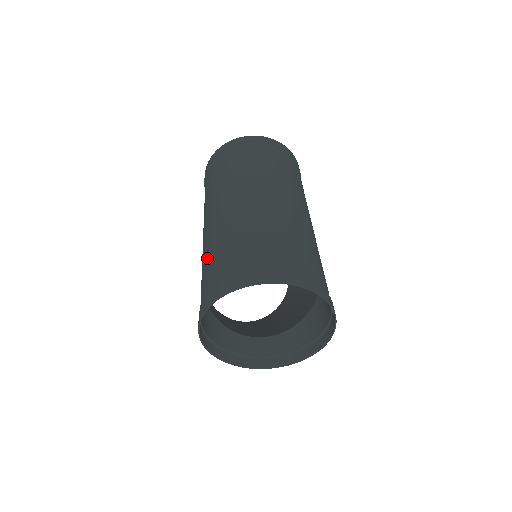
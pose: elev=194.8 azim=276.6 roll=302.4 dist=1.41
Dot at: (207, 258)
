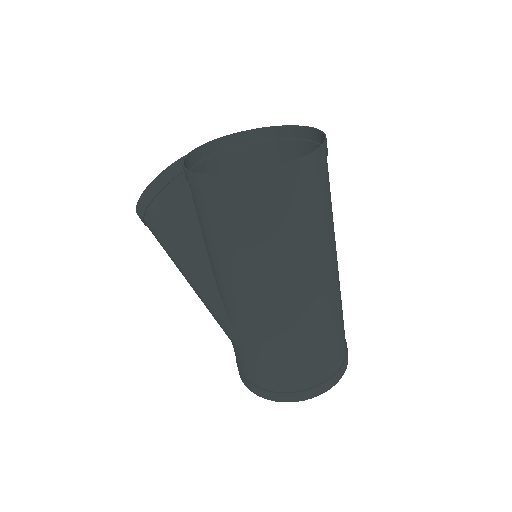
Dot at: (262, 353)
